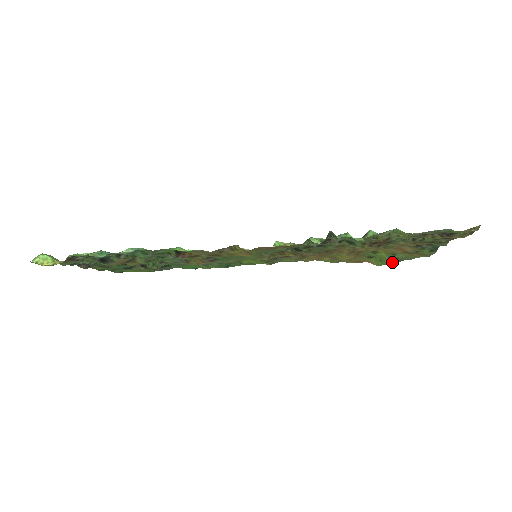
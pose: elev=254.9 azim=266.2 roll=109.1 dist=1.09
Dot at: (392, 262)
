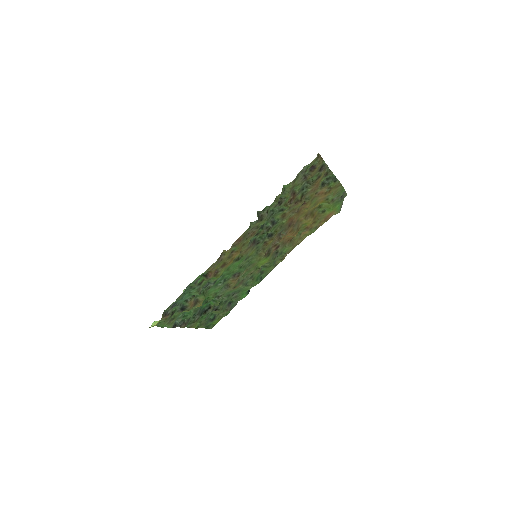
Dot at: (338, 204)
